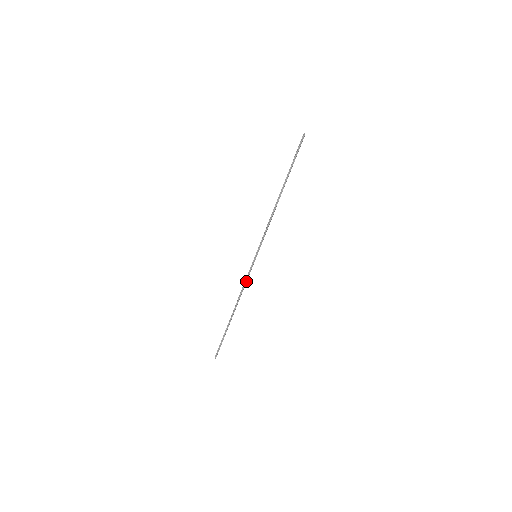
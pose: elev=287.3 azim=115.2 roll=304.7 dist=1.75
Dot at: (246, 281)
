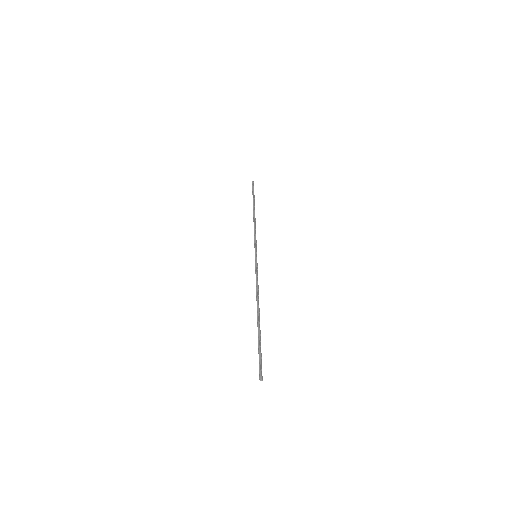
Dot at: occluded
